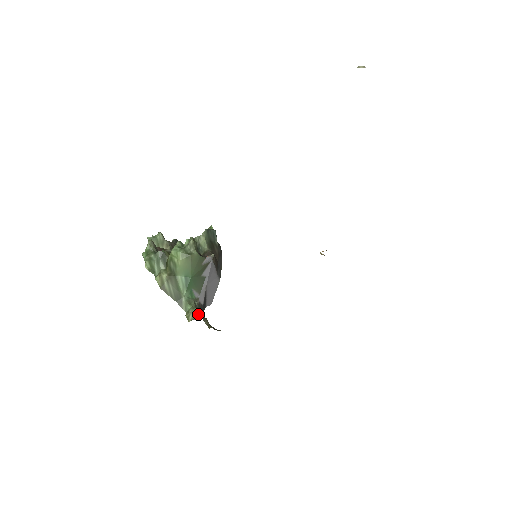
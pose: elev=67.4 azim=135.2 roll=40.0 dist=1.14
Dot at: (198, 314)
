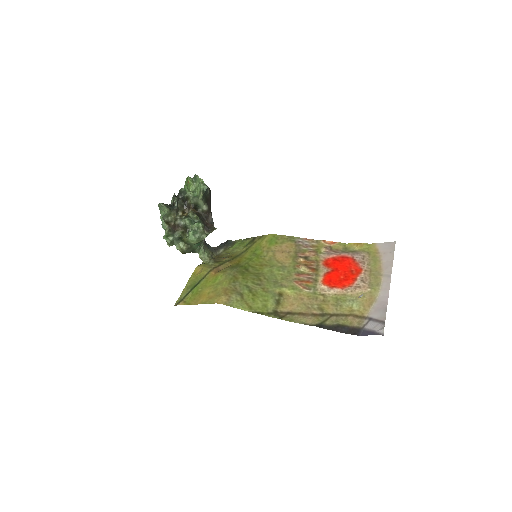
Dot at: (208, 255)
